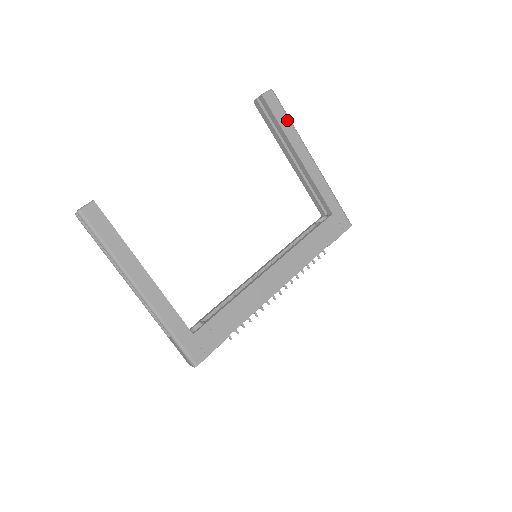
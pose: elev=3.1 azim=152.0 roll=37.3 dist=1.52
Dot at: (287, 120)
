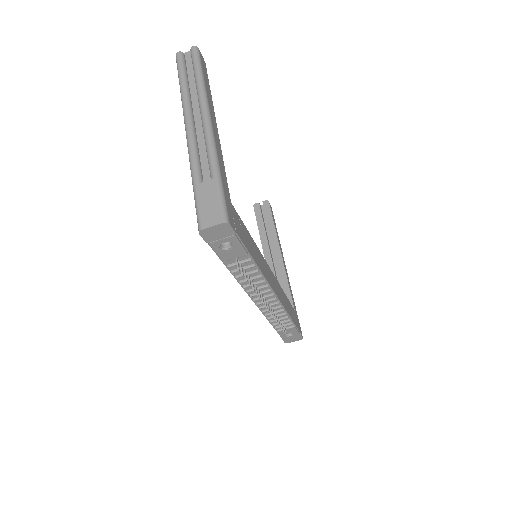
Dot at: (276, 228)
